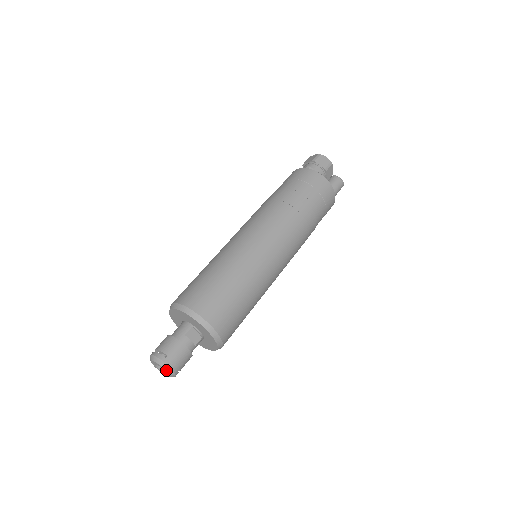
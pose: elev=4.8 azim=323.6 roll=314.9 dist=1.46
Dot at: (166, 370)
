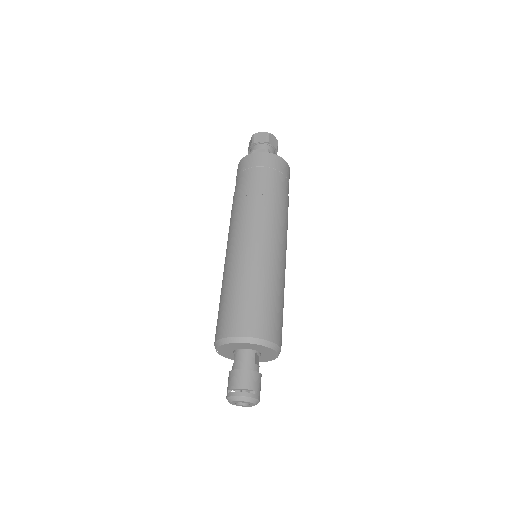
Dot at: (255, 404)
